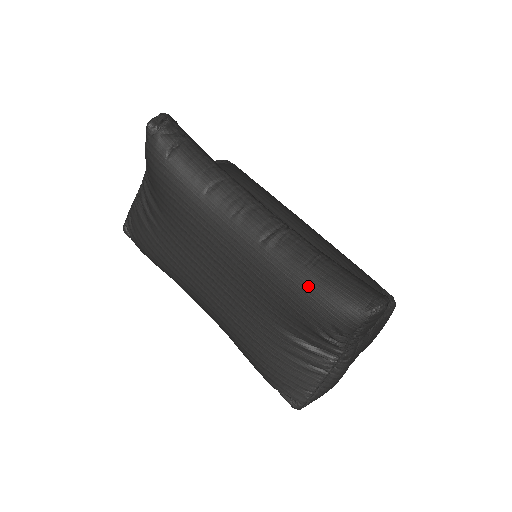
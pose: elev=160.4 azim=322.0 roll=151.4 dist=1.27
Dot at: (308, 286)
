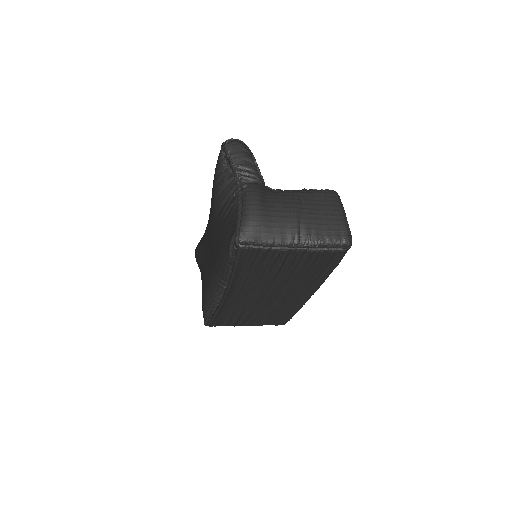
Dot at: occluded
